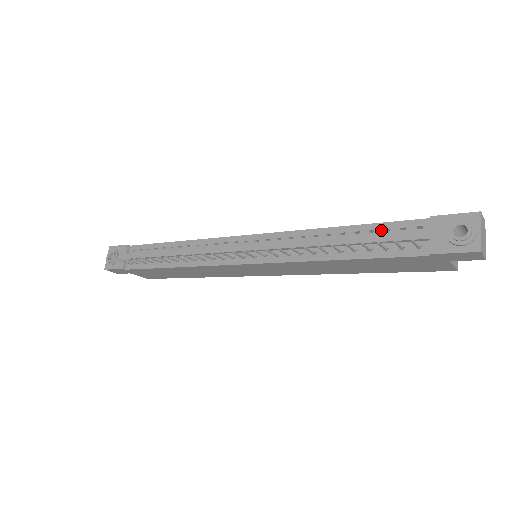
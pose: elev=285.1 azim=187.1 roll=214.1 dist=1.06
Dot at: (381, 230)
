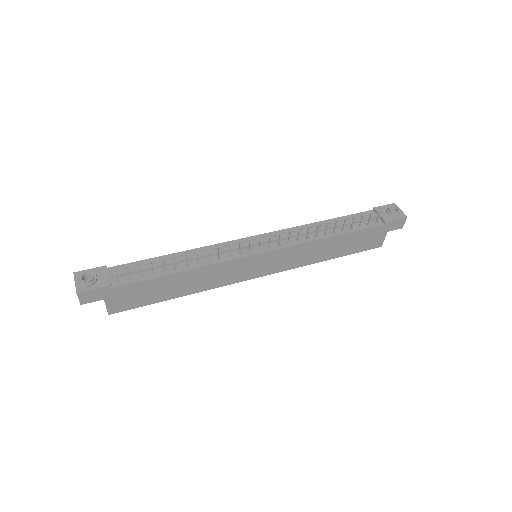
Dot at: (350, 218)
